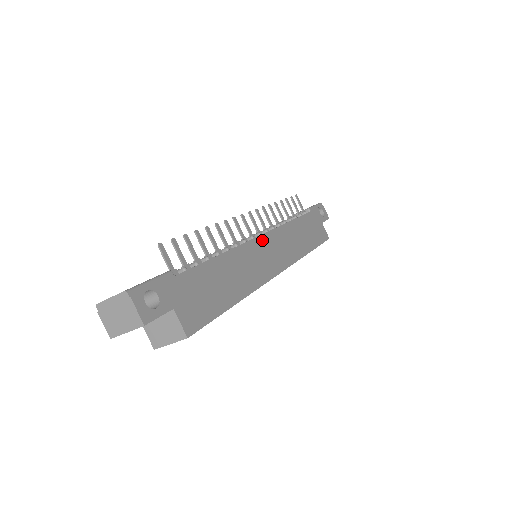
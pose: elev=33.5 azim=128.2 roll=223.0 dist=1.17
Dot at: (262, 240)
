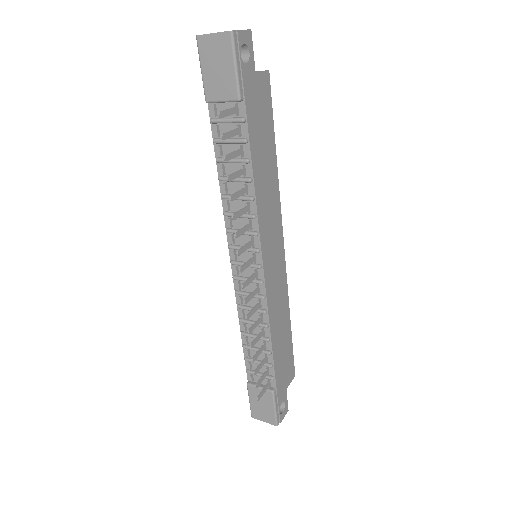
Dot at: (266, 269)
